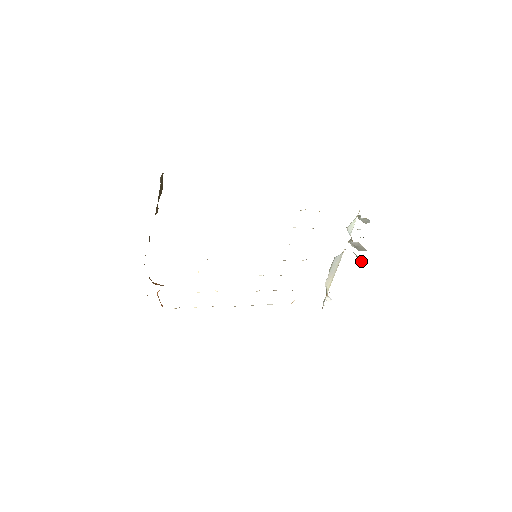
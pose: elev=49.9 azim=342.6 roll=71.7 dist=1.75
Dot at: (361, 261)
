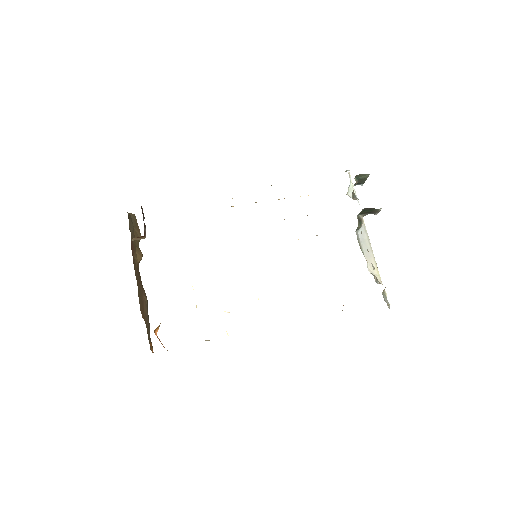
Dot at: occluded
